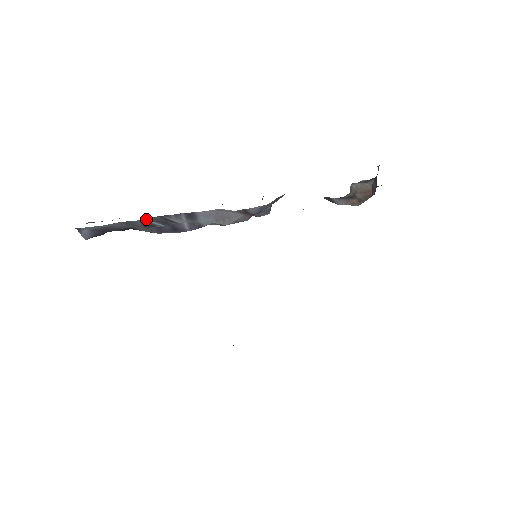
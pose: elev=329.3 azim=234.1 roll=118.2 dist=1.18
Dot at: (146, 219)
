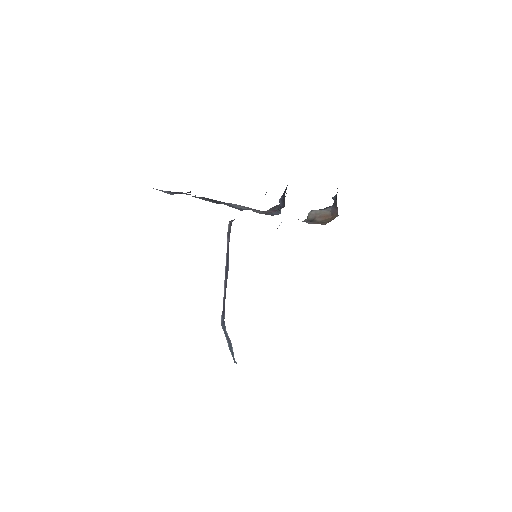
Dot at: occluded
